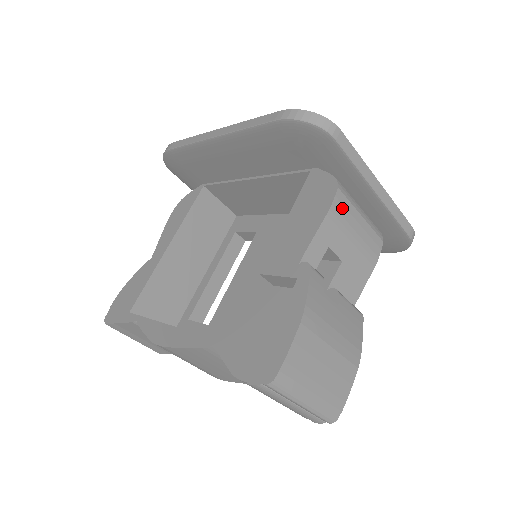
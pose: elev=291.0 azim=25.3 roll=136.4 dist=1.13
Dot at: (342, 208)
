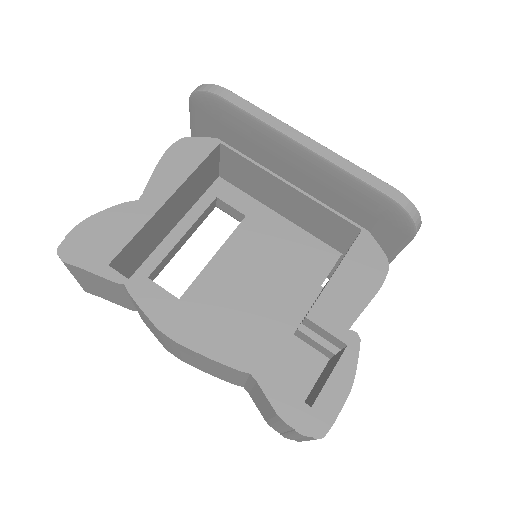
Dot at: occluded
